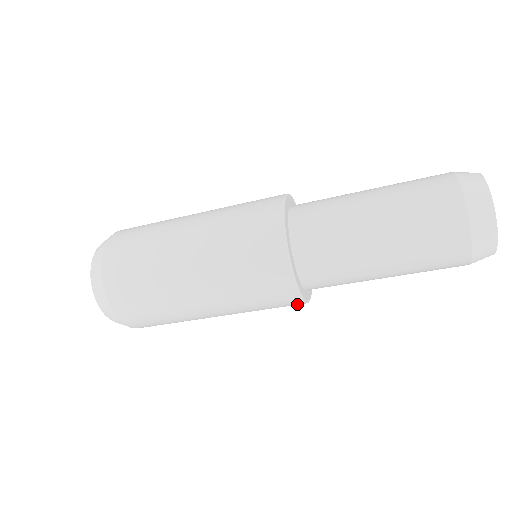
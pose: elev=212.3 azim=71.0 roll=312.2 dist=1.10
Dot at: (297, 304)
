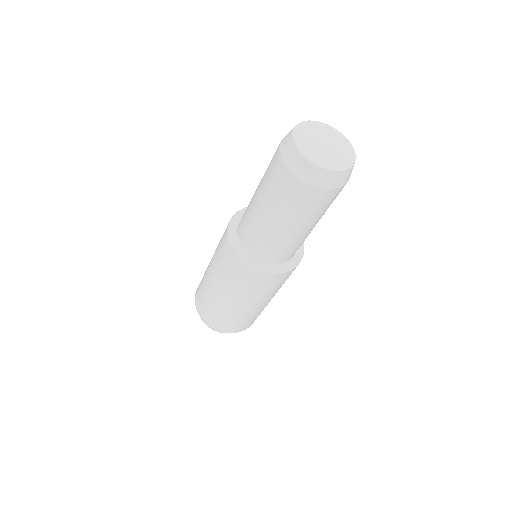
Dot at: (283, 275)
